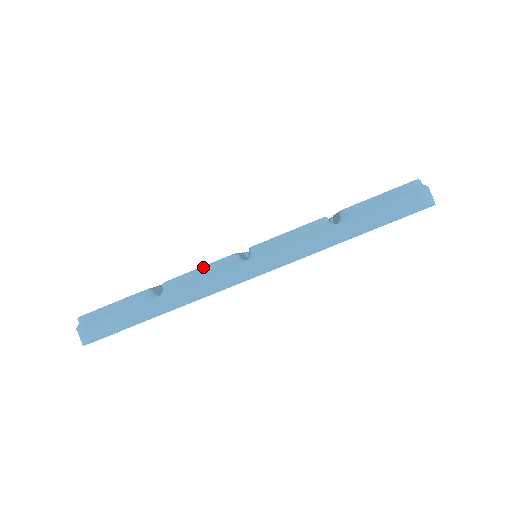
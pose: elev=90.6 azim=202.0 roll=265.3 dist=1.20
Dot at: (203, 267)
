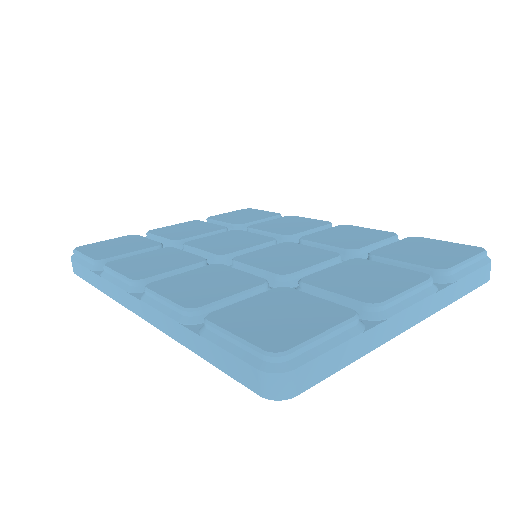
Dot at: (118, 274)
